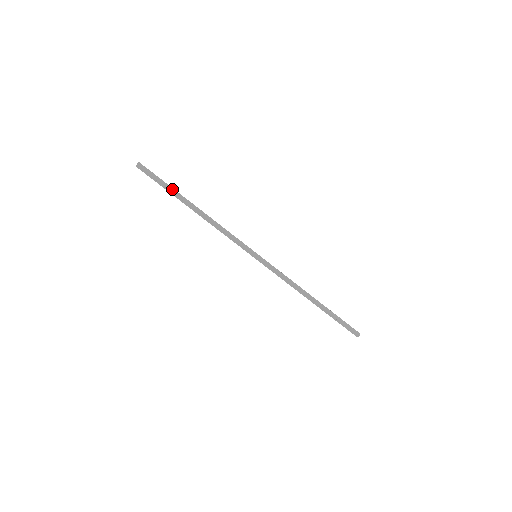
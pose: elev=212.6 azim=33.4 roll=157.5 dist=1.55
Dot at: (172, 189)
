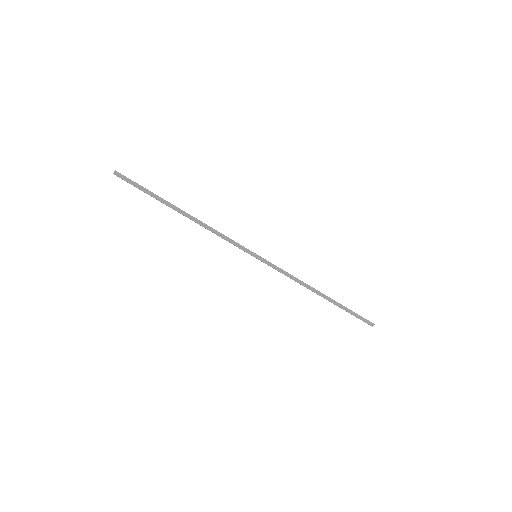
Dot at: (156, 196)
